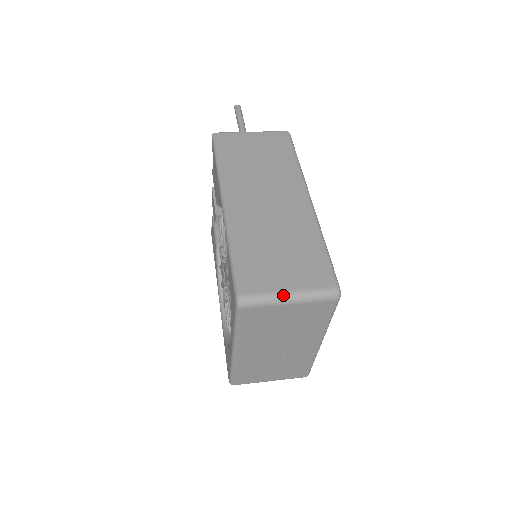
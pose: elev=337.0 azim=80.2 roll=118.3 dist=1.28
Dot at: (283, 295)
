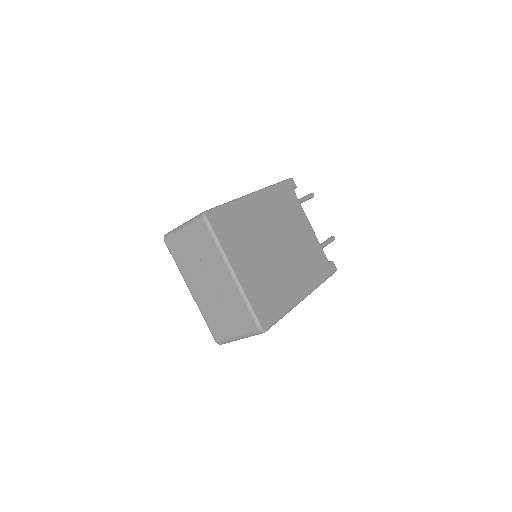
Dot at: (180, 226)
